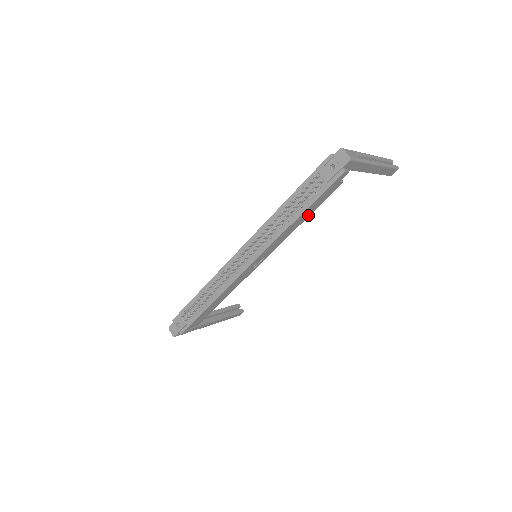
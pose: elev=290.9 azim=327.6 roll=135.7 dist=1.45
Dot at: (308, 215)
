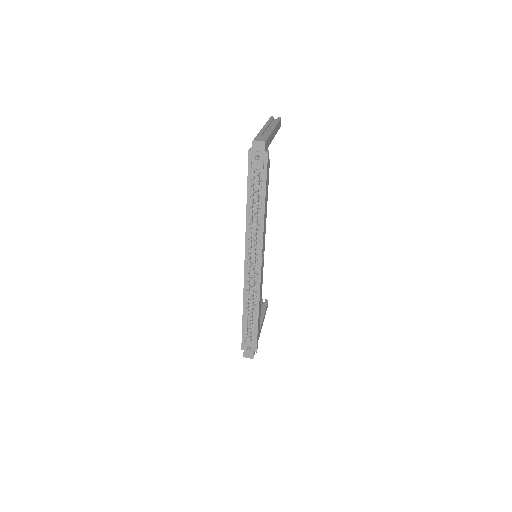
Dot at: (267, 199)
